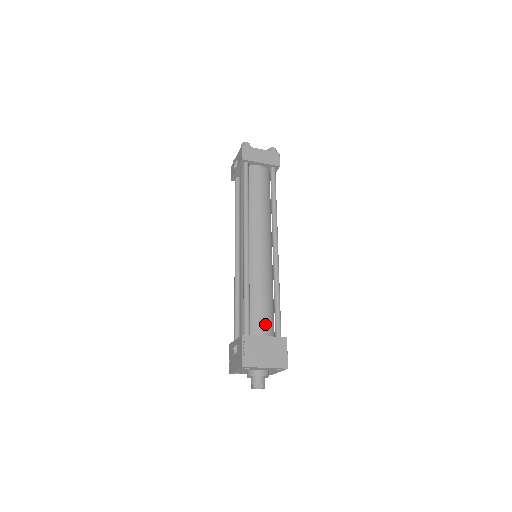
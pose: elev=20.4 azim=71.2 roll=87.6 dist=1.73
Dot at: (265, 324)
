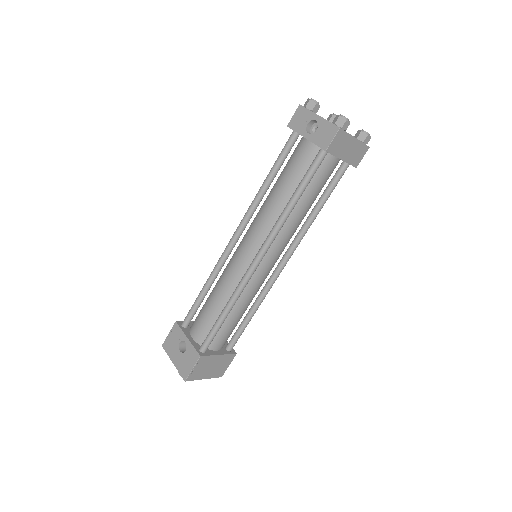
Dot at: (225, 339)
